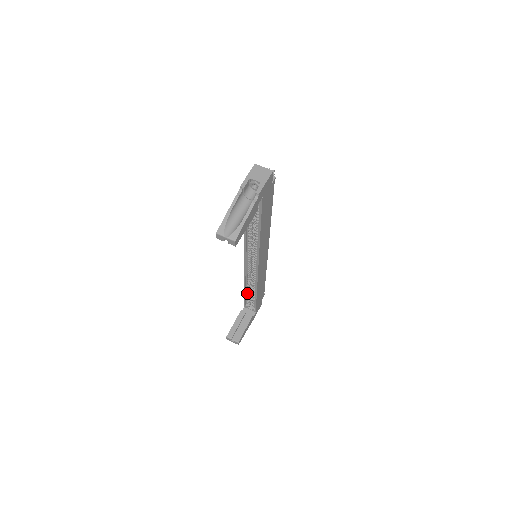
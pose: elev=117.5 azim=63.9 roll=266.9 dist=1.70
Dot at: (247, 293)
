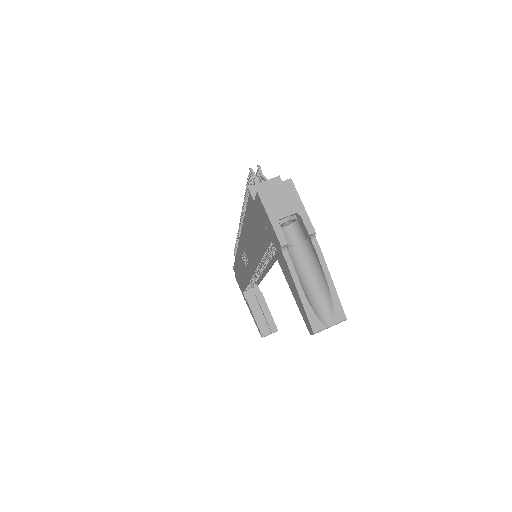
Dot at: occluded
